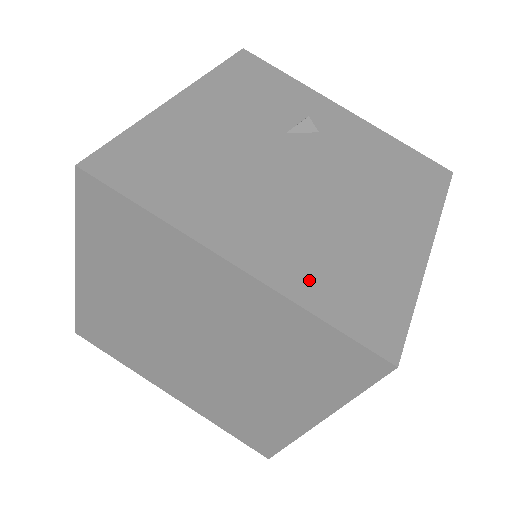
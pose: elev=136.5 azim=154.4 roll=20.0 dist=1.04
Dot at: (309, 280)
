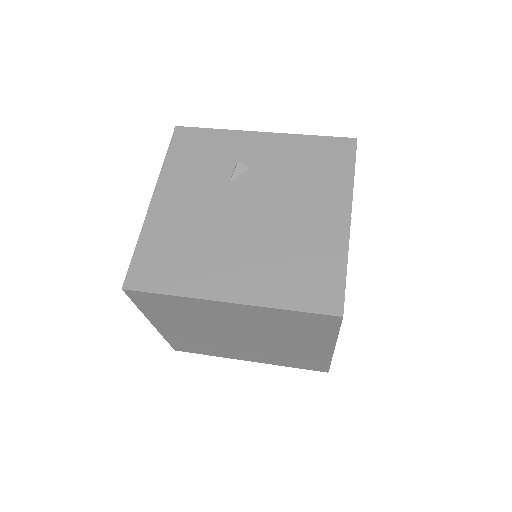
Dot at: (275, 288)
